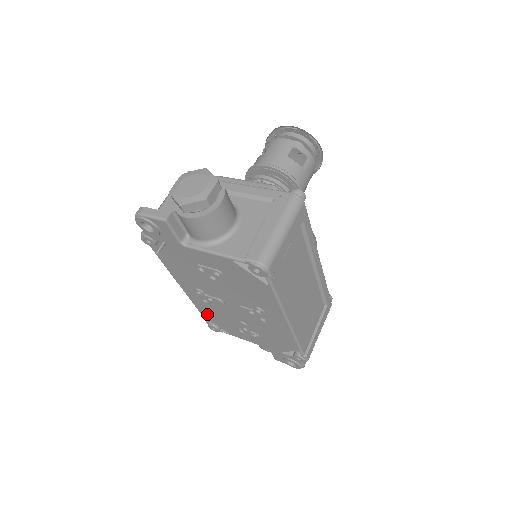
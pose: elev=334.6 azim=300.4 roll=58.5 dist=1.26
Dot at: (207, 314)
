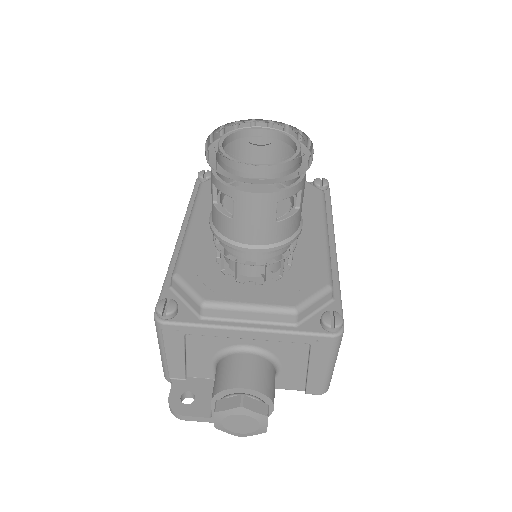
Dot at: occluded
